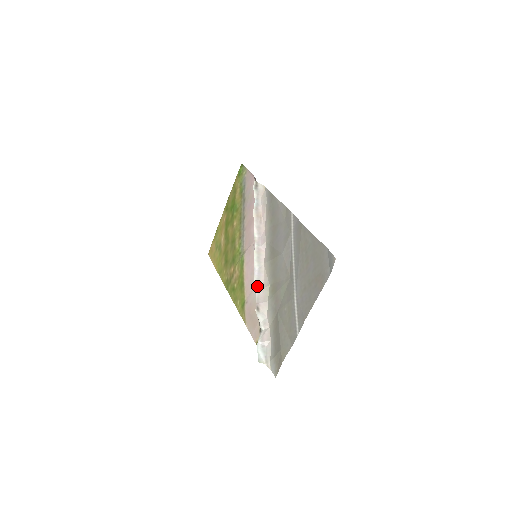
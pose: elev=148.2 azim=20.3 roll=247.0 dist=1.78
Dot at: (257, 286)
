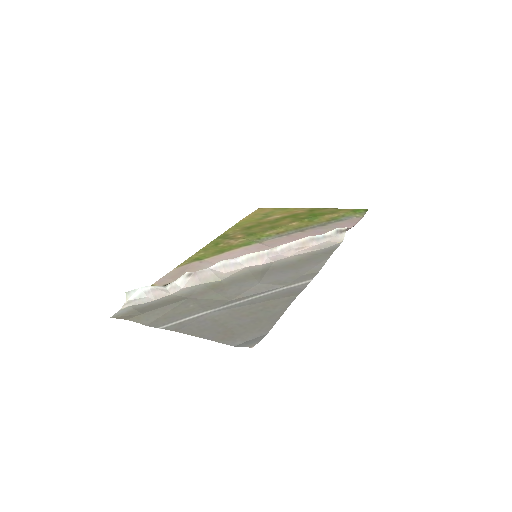
Dot at: (217, 266)
